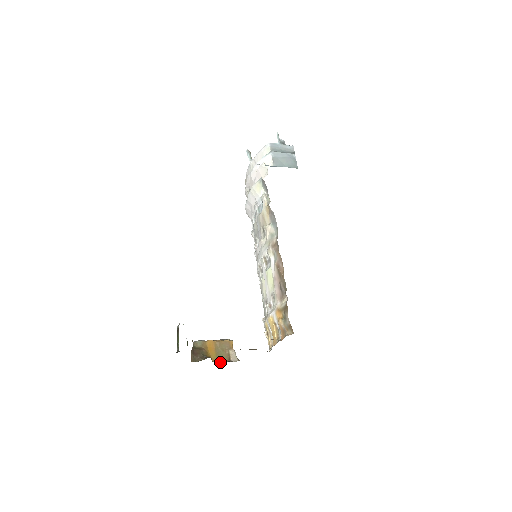
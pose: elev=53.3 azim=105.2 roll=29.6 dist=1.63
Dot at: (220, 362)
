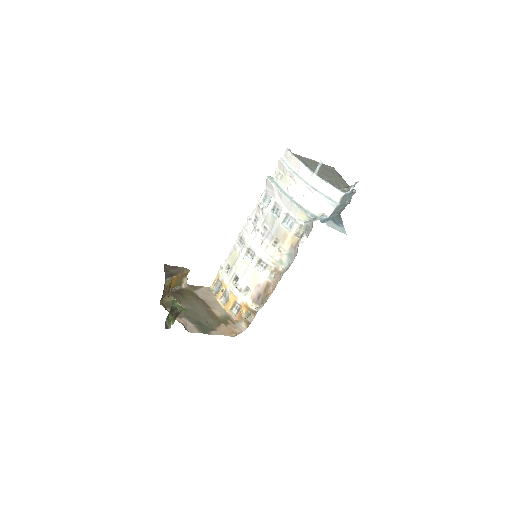
Dot at: (175, 289)
